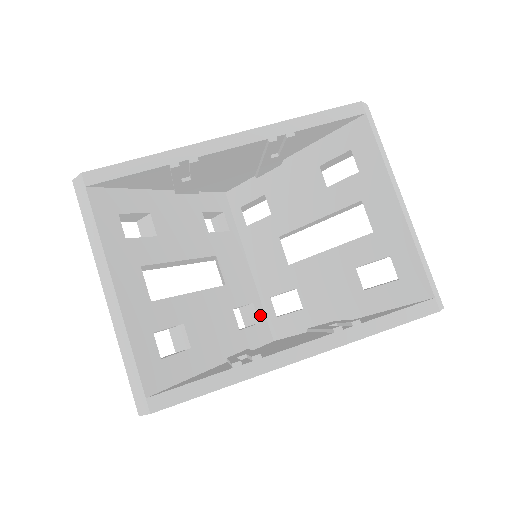
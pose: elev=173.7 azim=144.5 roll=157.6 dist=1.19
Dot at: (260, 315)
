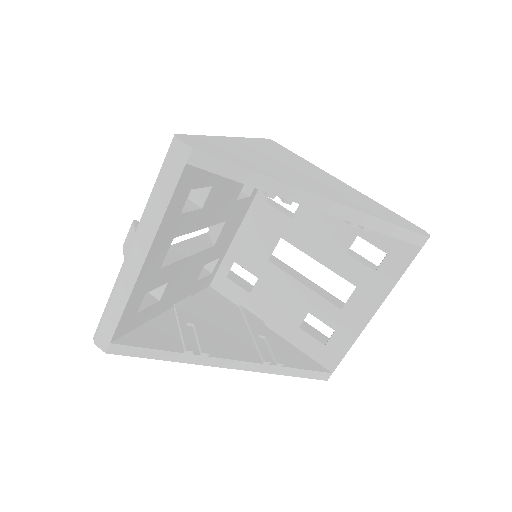
Dot at: (216, 267)
